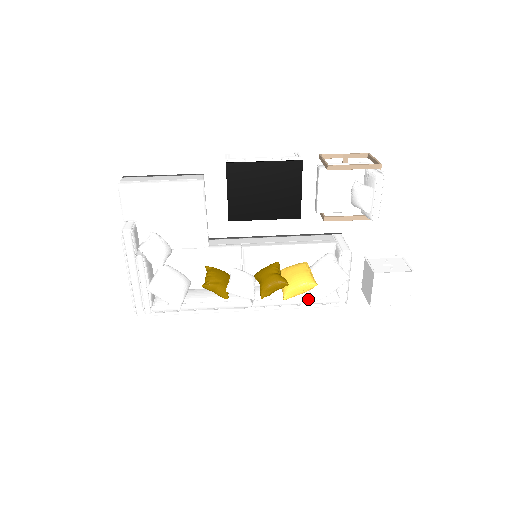
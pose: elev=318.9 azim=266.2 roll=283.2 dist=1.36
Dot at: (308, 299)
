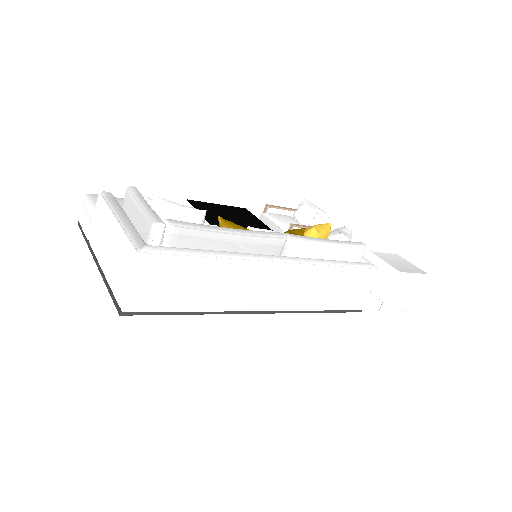
Dot at: (336, 240)
